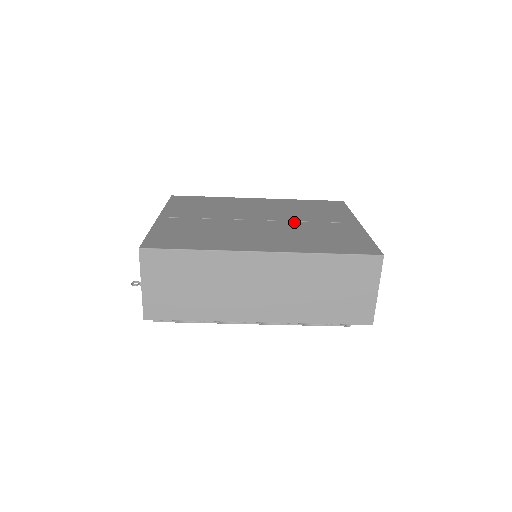
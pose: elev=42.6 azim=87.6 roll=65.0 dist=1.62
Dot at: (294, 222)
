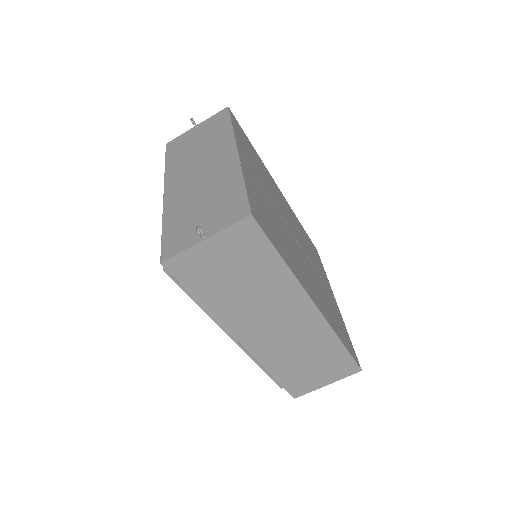
Dot at: occluded
